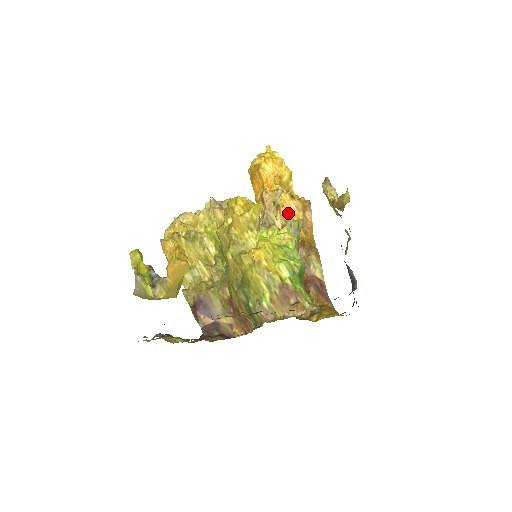
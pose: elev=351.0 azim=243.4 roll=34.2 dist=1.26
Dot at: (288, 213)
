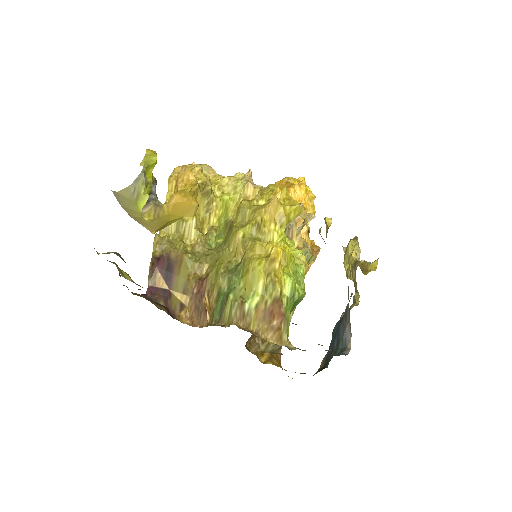
Dot at: occluded
